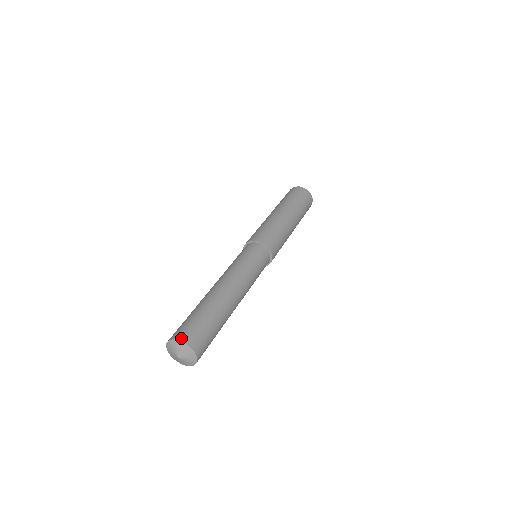
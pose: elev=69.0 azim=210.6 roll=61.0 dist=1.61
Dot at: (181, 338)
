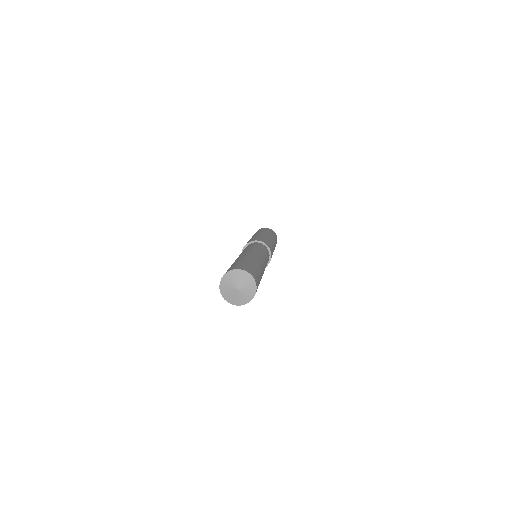
Dot at: (248, 271)
